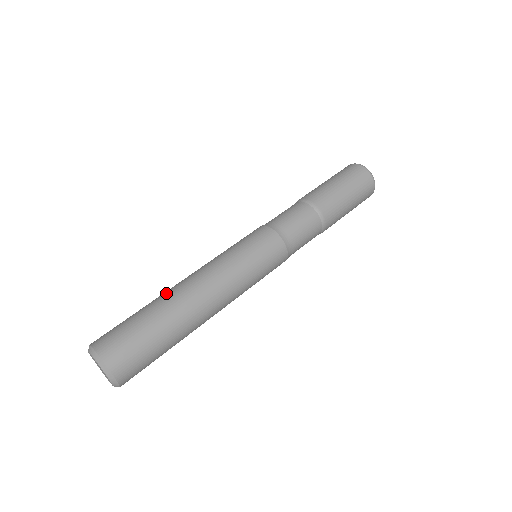
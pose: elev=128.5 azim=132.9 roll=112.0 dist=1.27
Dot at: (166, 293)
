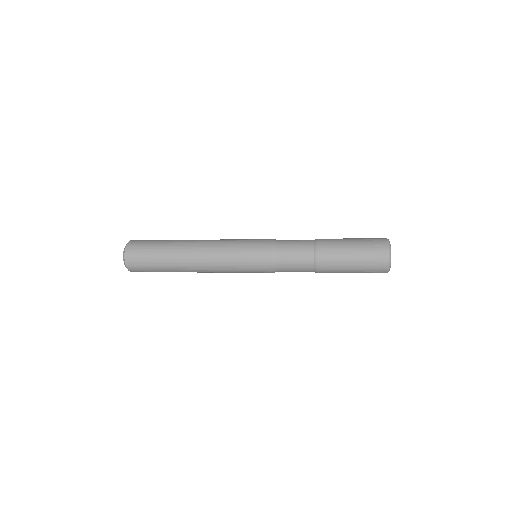
Dot at: occluded
